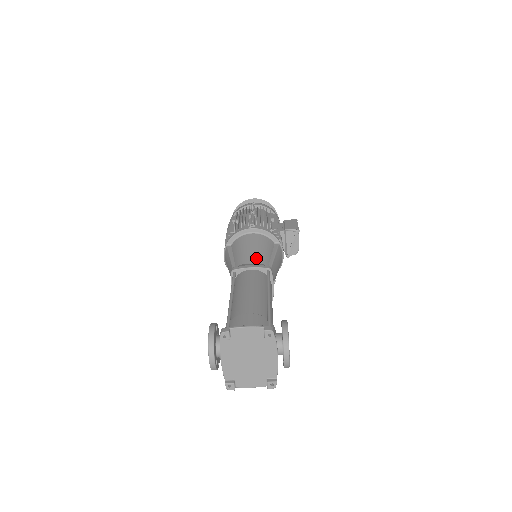
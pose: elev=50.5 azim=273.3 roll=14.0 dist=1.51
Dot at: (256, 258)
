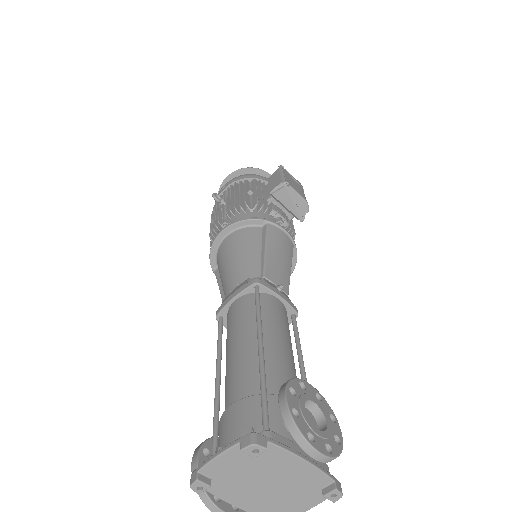
Dot at: (238, 275)
